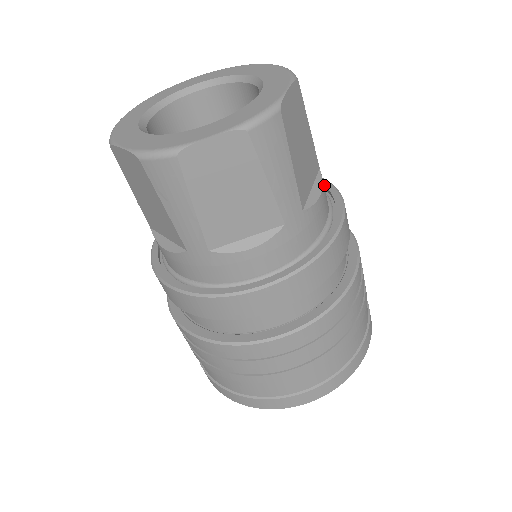
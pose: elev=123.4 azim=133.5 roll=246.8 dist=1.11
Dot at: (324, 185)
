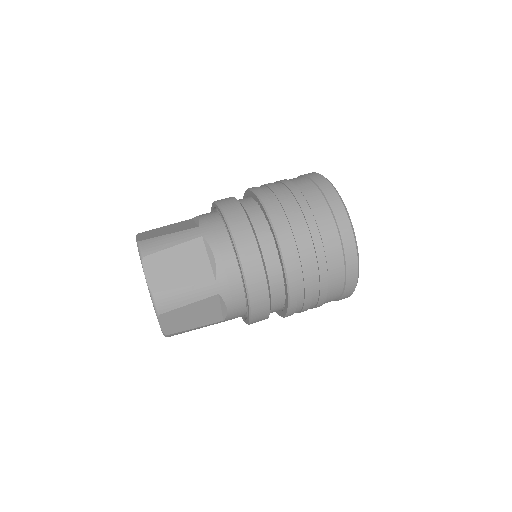
Dot at: (221, 215)
